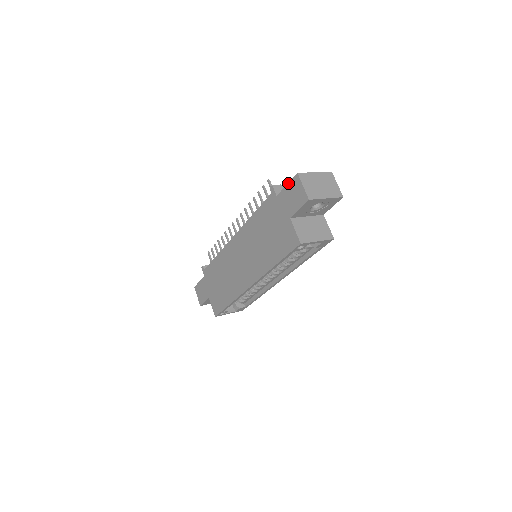
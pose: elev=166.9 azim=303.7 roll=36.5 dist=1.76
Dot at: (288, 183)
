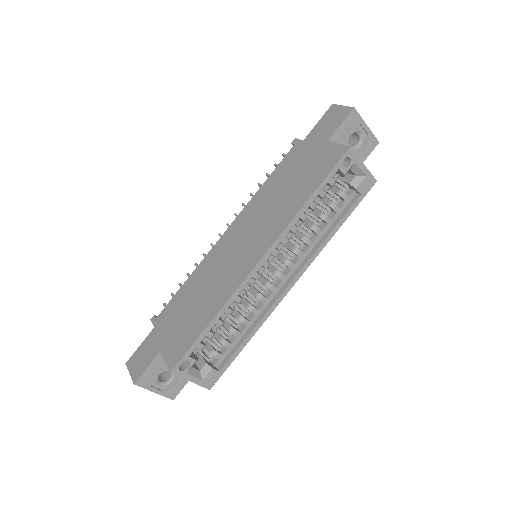
Dot at: (320, 119)
